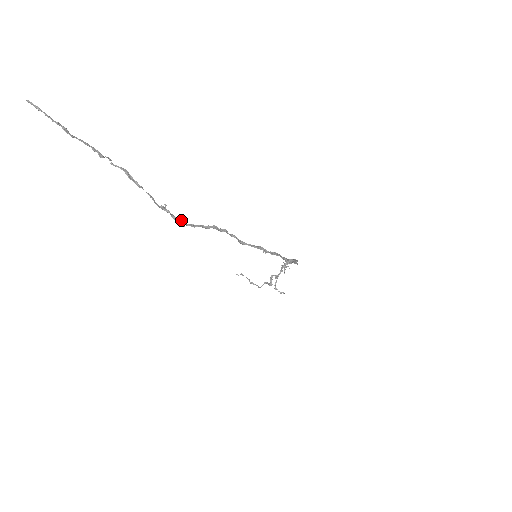
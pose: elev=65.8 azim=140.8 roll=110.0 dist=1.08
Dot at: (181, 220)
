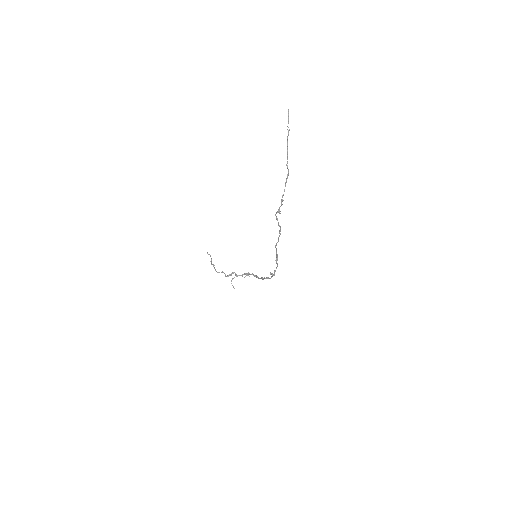
Dot at: (280, 213)
